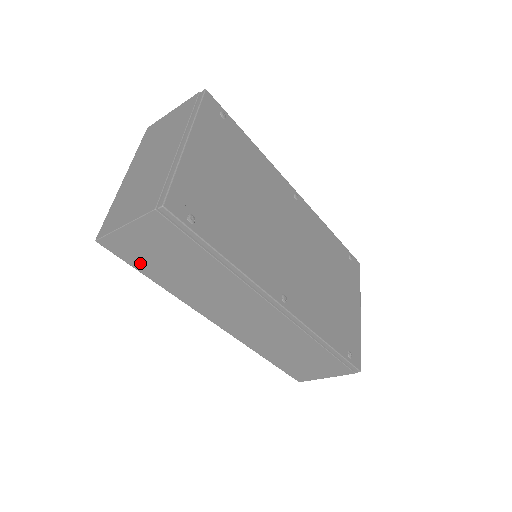
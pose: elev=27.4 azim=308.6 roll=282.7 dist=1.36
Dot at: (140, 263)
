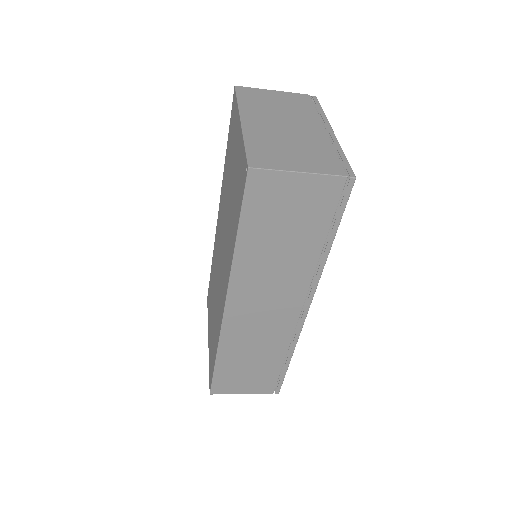
Dot at: (255, 213)
